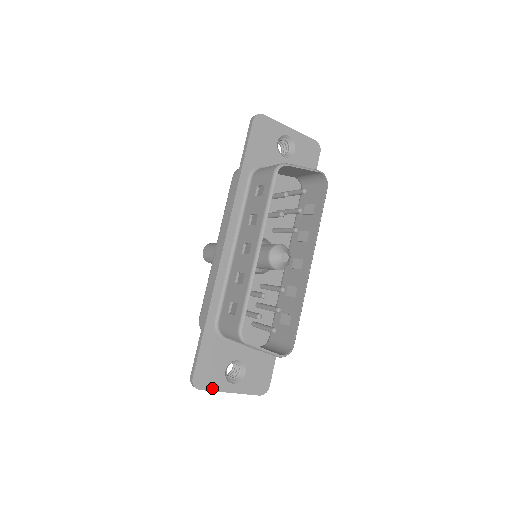
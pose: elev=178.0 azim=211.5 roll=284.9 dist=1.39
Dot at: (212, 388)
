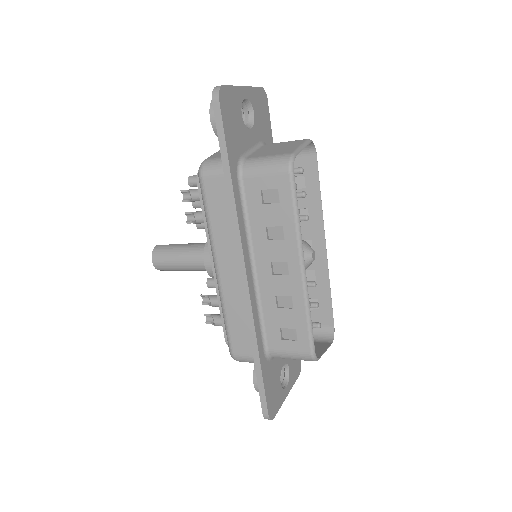
Dot at: (279, 406)
